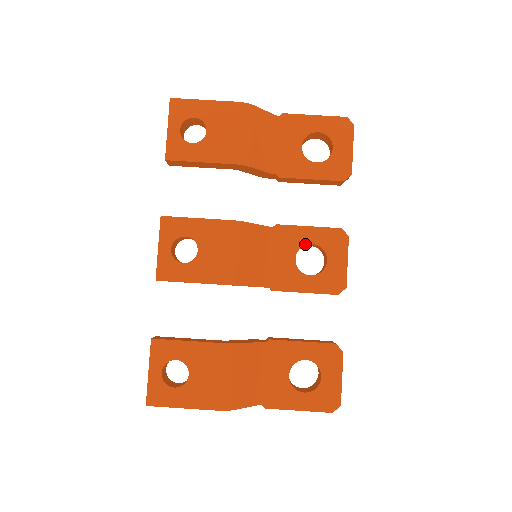
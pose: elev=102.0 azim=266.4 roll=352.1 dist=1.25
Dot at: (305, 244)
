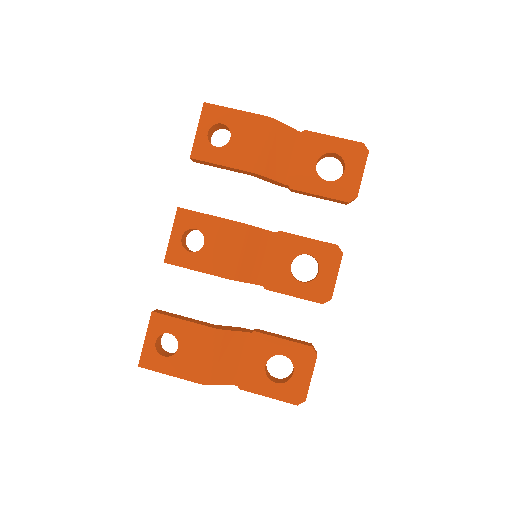
Dot at: (302, 253)
